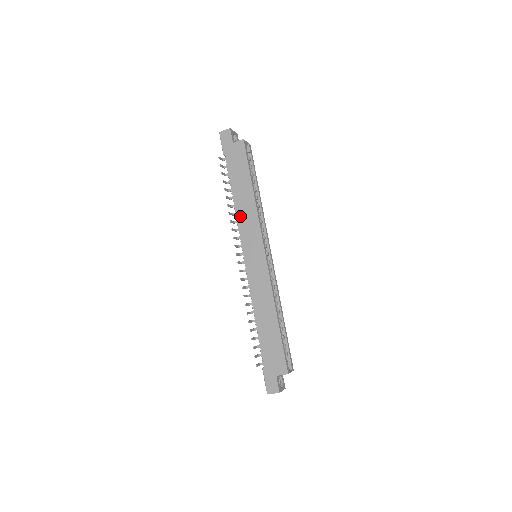
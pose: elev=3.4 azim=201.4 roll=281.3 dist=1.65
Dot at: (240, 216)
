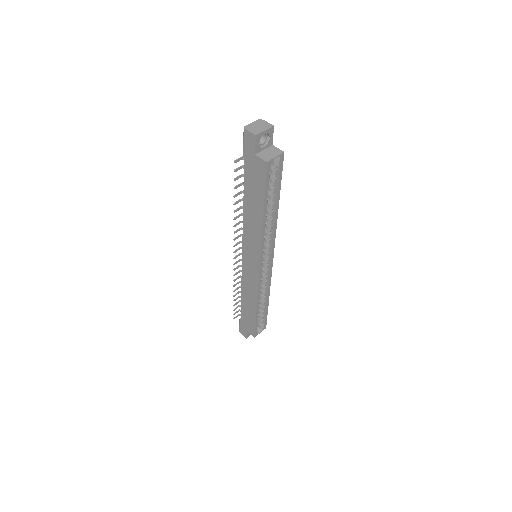
Dot at: (246, 225)
